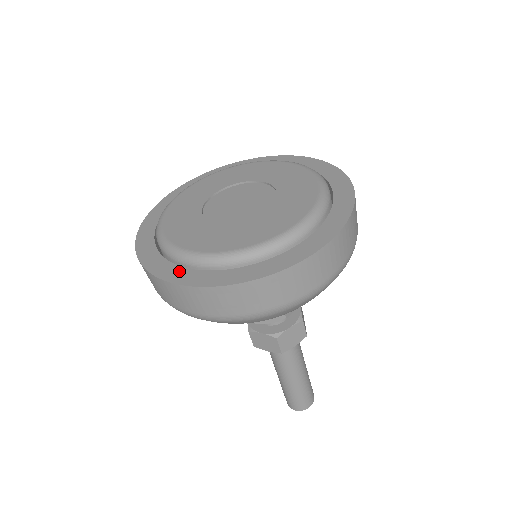
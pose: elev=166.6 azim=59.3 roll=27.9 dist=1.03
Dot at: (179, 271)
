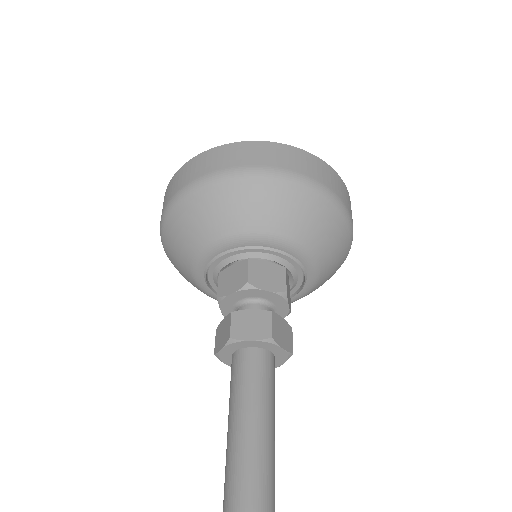
Dot at: occluded
